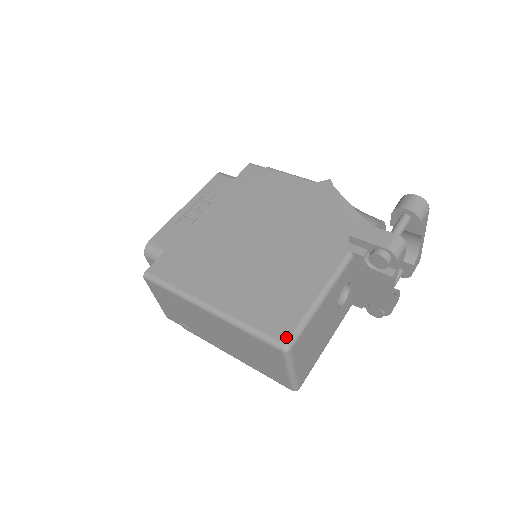
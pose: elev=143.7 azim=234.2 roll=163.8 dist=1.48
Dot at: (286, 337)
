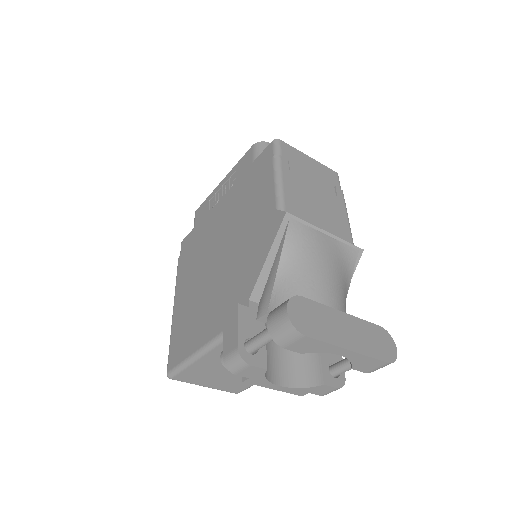
Dot at: (169, 368)
